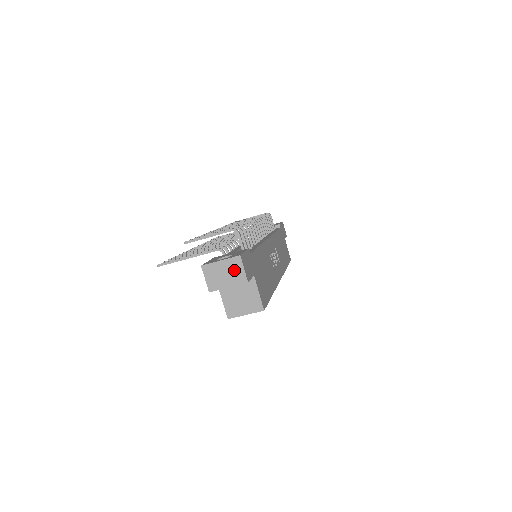
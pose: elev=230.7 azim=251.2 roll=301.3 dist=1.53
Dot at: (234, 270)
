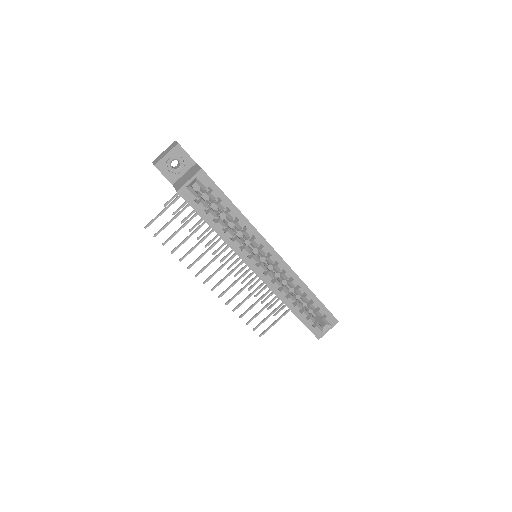
Dot at: (171, 147)
